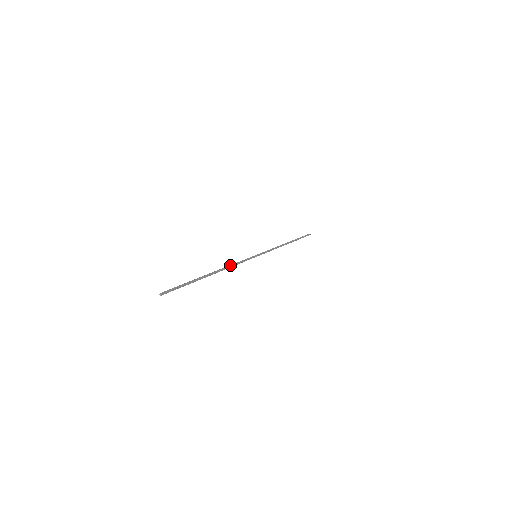
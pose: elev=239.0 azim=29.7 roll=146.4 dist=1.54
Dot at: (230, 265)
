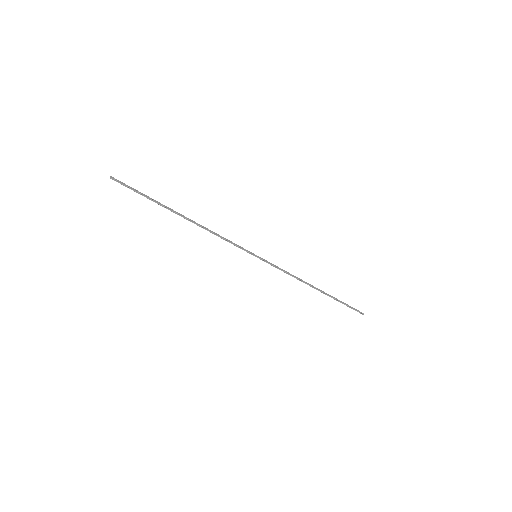
Dot at: occluded
